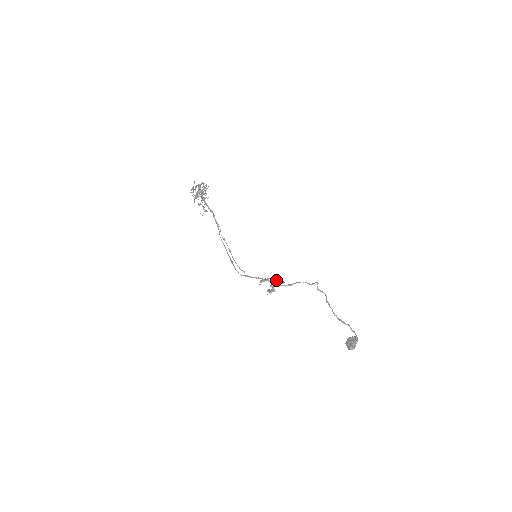
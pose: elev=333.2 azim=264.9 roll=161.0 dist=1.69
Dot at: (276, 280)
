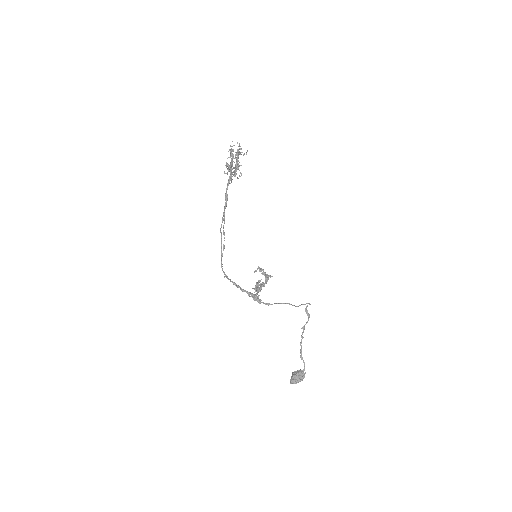
Dot at: (264, 286)
